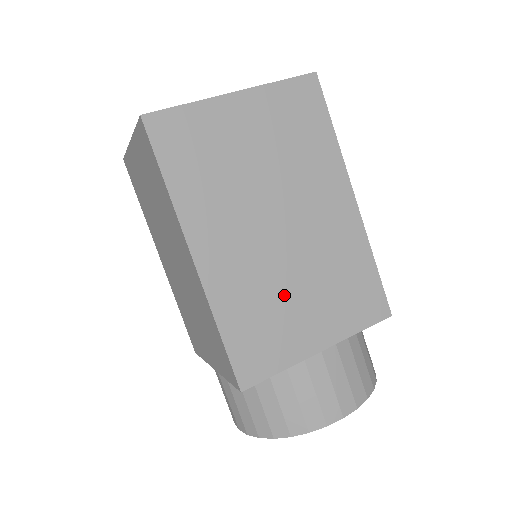
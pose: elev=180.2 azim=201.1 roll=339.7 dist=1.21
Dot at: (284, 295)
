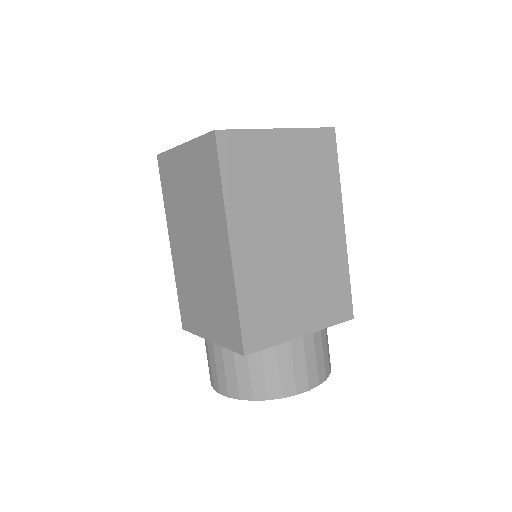
Dot at: (286, 287)
